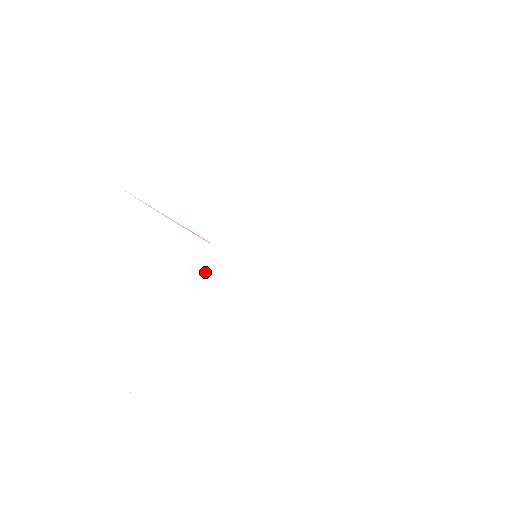
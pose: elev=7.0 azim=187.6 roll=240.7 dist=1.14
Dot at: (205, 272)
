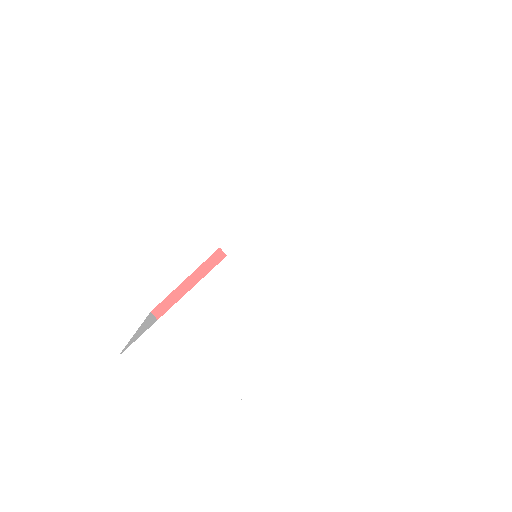
Dot at: (214, 280)
